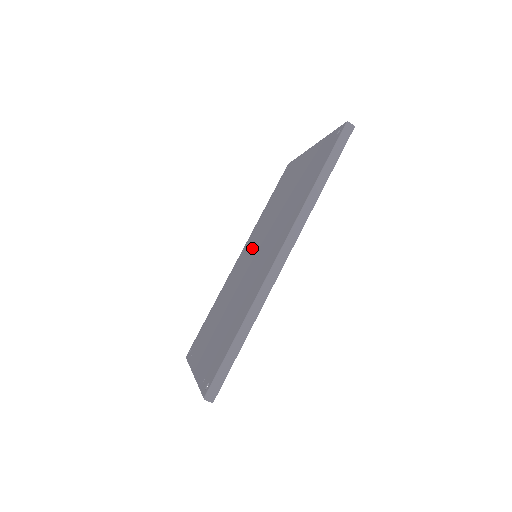
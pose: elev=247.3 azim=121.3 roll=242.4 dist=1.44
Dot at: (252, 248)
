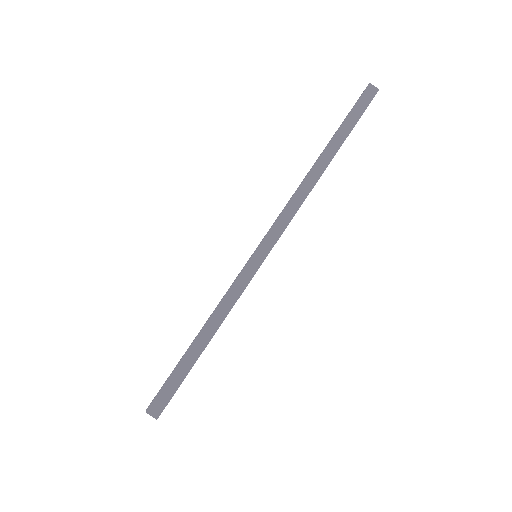
Dot at: occluded
